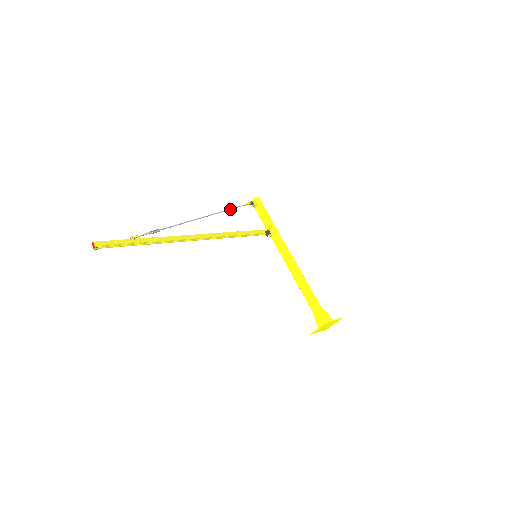
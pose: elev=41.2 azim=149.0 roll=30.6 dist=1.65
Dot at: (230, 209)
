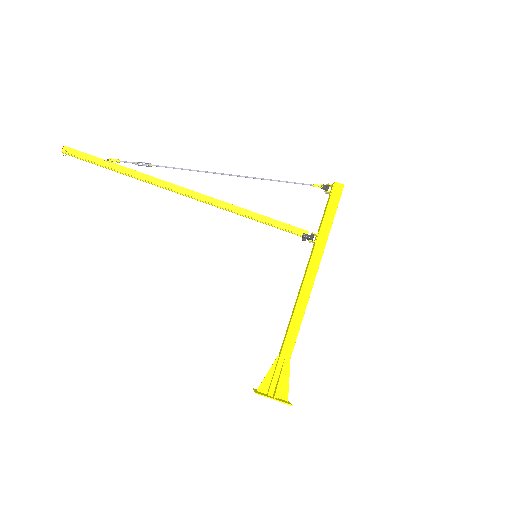
Dot at: (280, 181)
